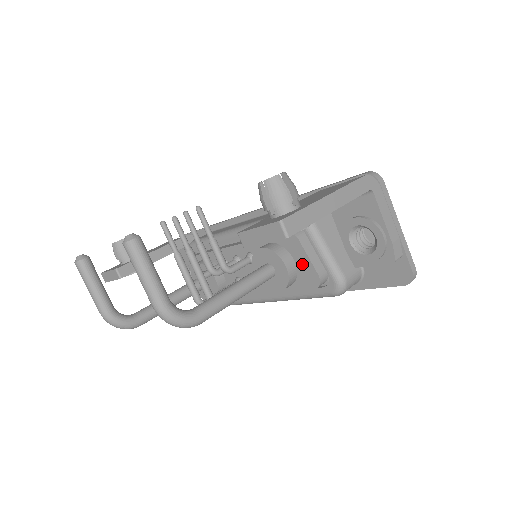
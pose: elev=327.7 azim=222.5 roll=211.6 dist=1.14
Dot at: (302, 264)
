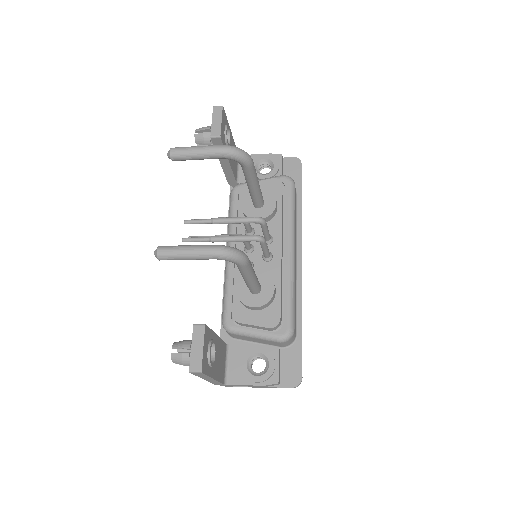
Dot at: (263, 187)
